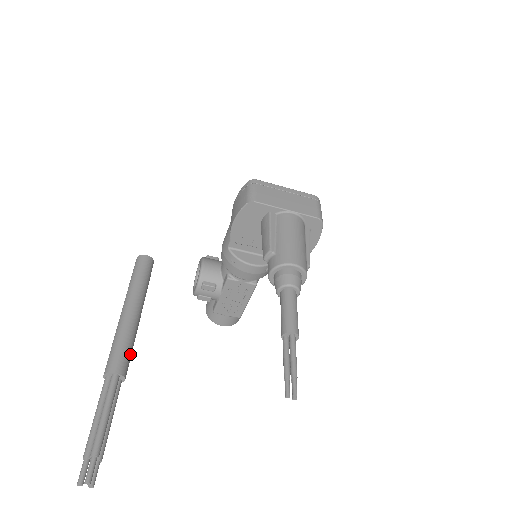
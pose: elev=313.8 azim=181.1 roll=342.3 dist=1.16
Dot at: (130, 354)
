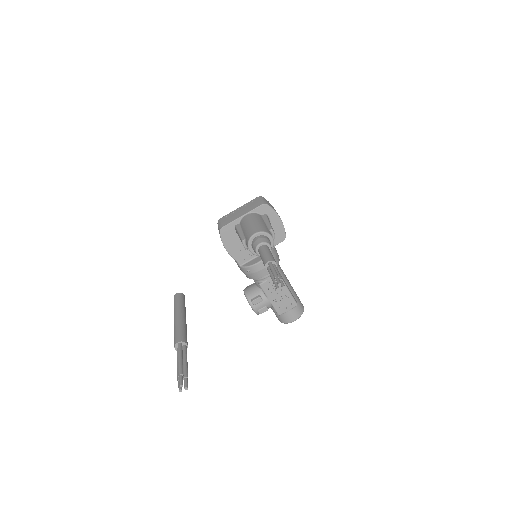
Dot at: (184, 333)
